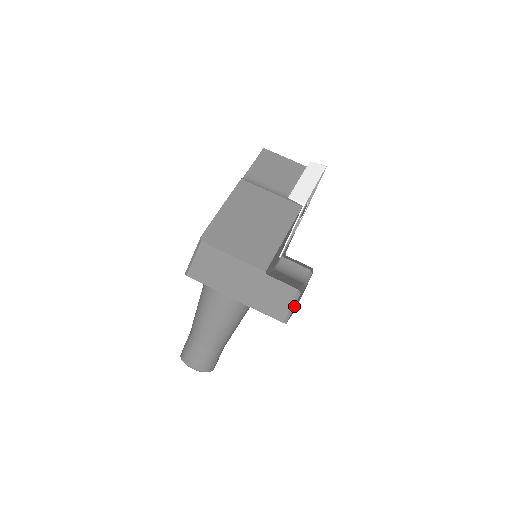
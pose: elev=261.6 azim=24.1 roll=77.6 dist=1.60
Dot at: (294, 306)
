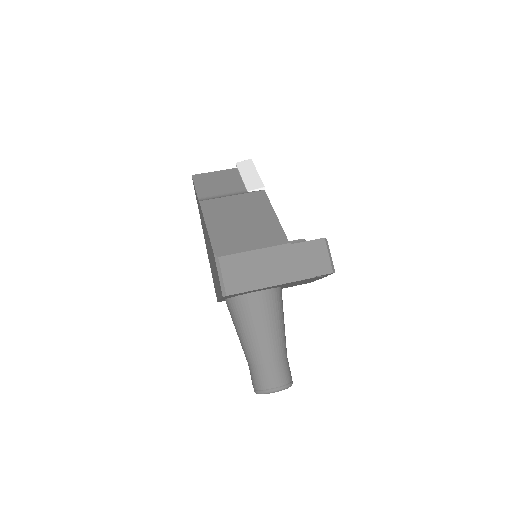
Dot at: (330, 254)
